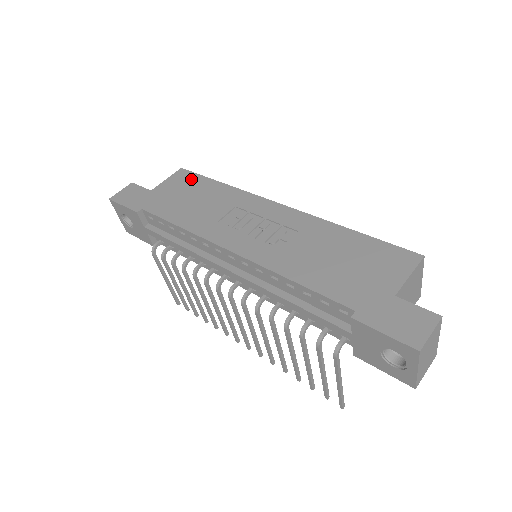
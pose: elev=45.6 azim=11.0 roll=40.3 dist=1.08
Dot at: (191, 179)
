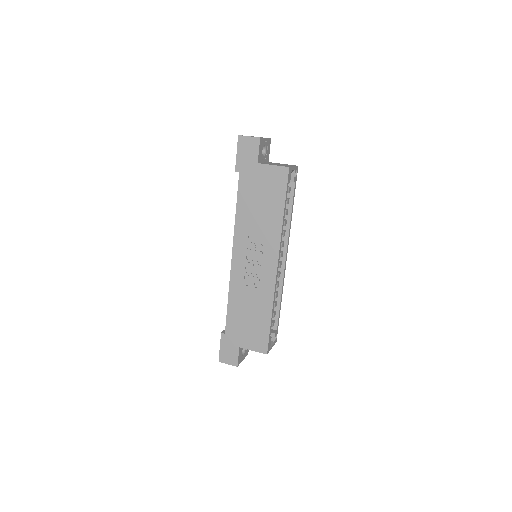
Dot at: (279, 187)
